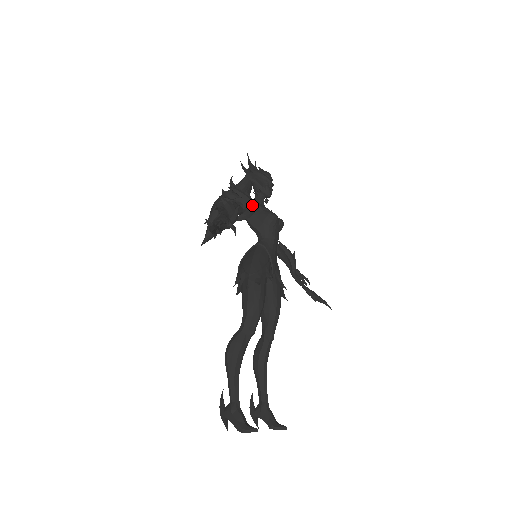
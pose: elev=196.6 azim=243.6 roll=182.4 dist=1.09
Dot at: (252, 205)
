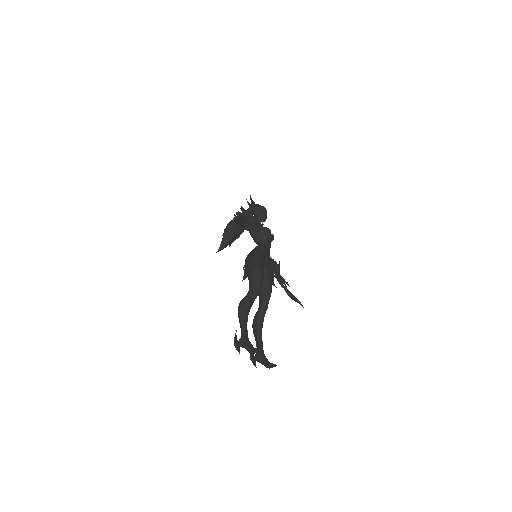
Dot at: (255, 221)
